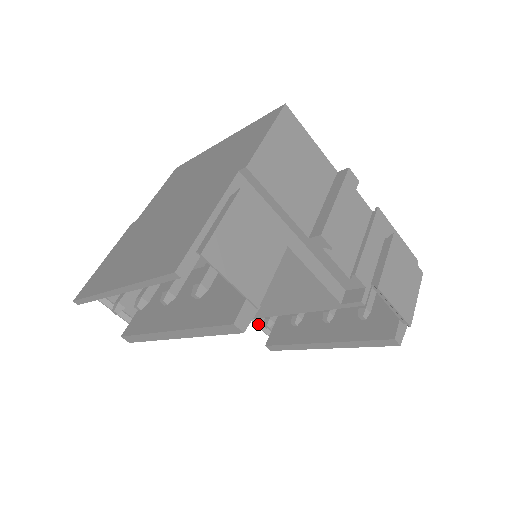
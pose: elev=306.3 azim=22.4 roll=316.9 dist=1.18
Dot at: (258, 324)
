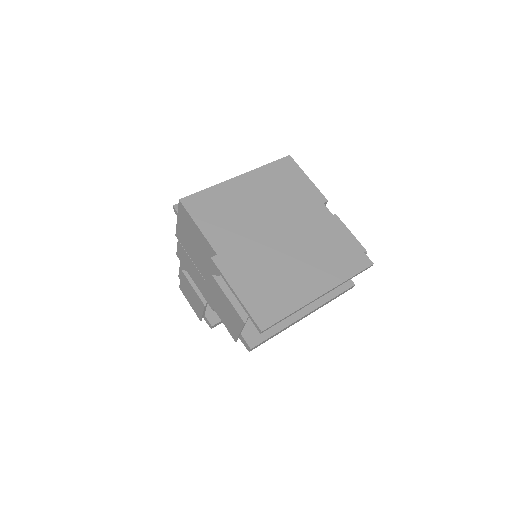
Dot at: occluded
